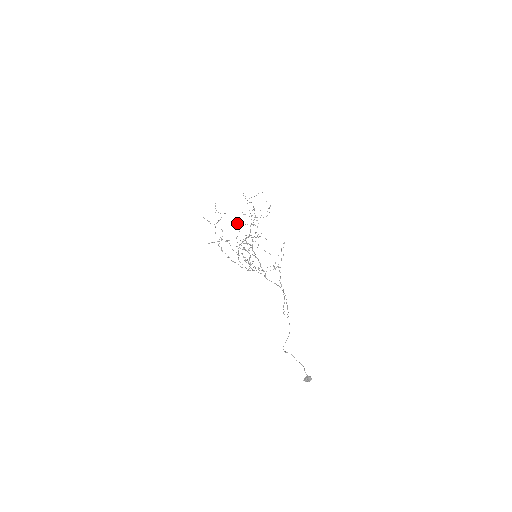
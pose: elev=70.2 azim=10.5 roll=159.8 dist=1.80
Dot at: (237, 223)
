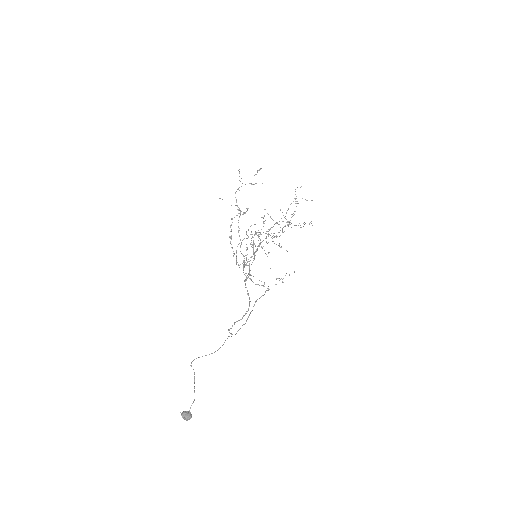
Dot at: occluded
